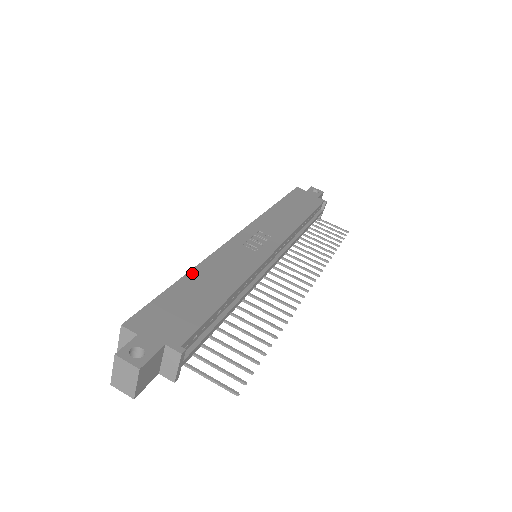
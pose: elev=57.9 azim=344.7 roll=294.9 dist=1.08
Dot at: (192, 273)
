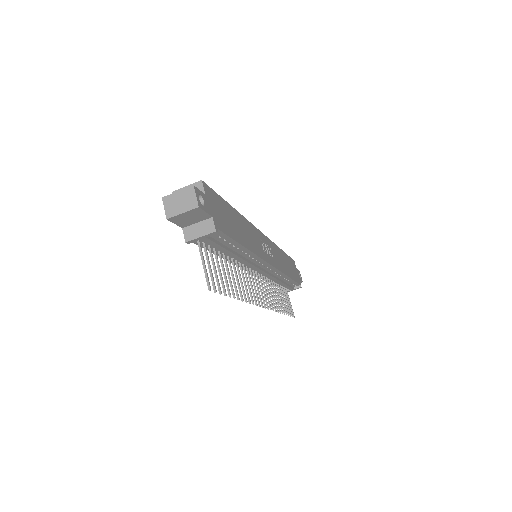
Dot at: (237, 213)
